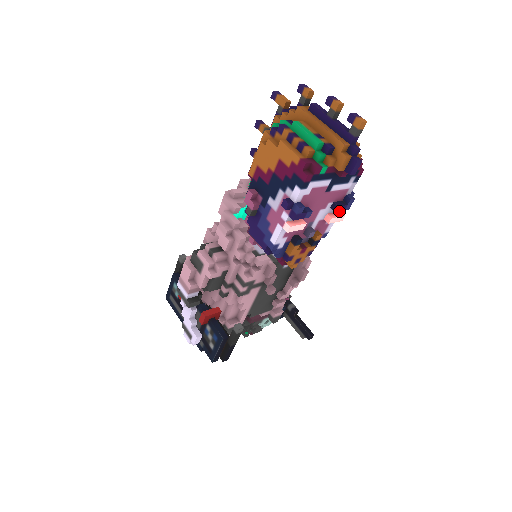
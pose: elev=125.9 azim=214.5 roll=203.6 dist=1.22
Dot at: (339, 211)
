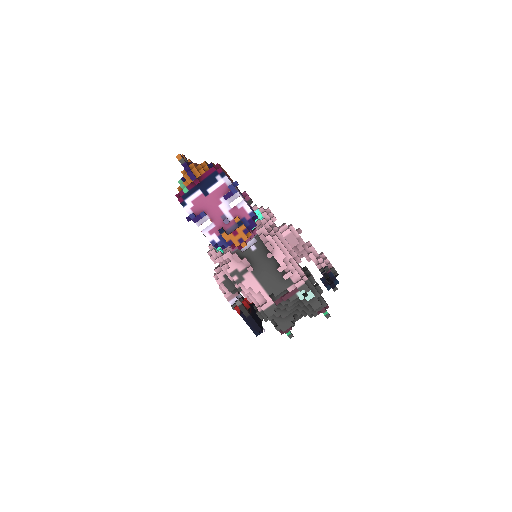
Dot at: (229, 198)
